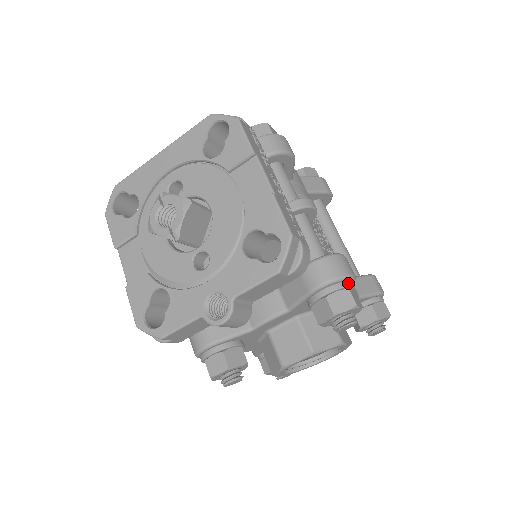
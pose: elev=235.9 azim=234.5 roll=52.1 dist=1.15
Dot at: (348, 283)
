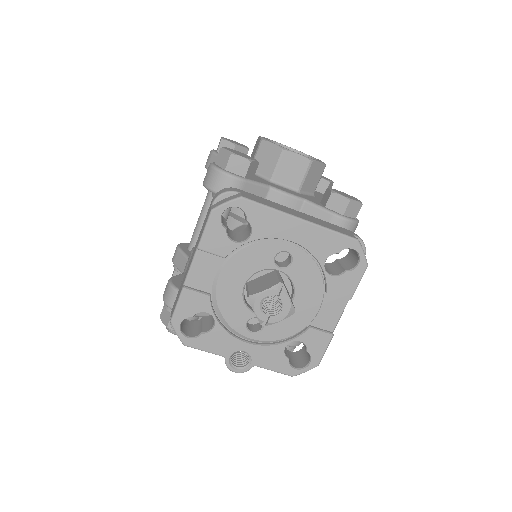
Dot at: occluded
